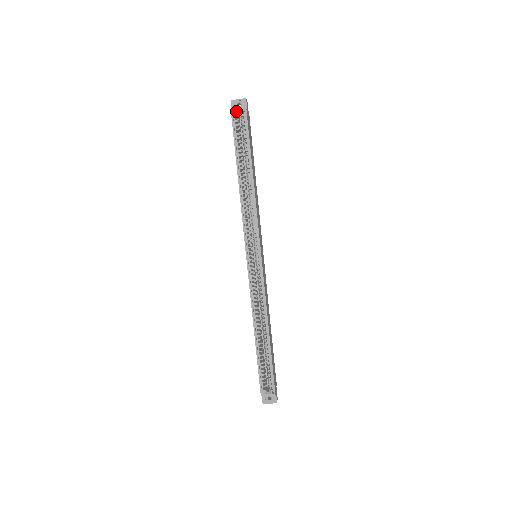
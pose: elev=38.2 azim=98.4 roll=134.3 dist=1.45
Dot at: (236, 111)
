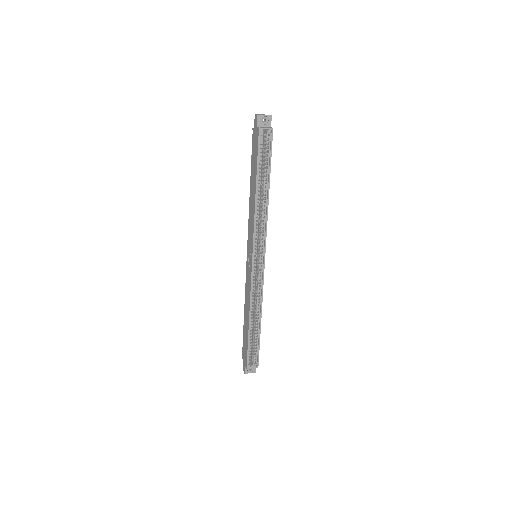
Dot at: (264, 128)
